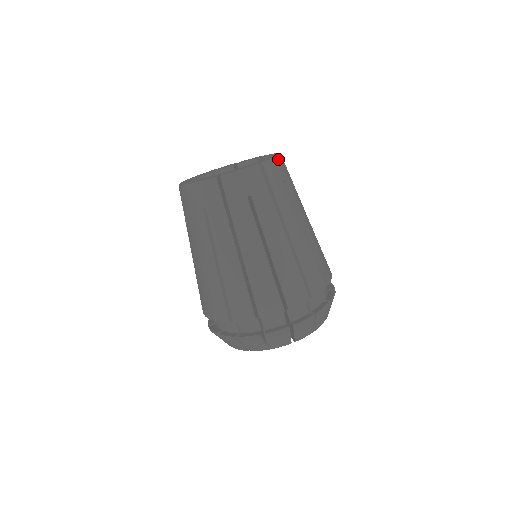
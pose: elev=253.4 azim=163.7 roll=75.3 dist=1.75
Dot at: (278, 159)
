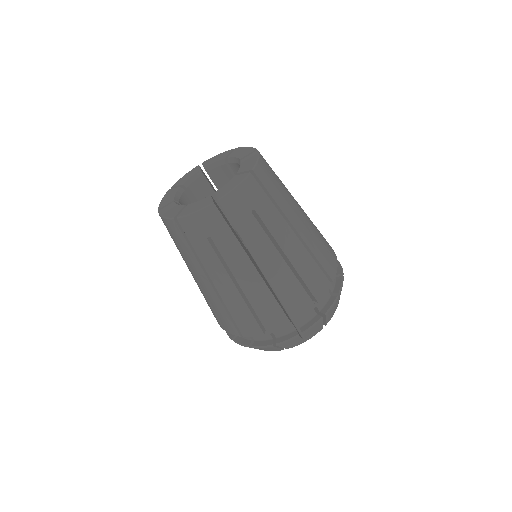
Dot at: (243, 185)
